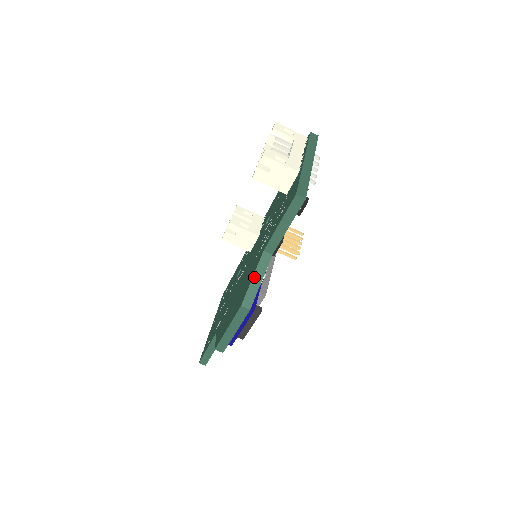
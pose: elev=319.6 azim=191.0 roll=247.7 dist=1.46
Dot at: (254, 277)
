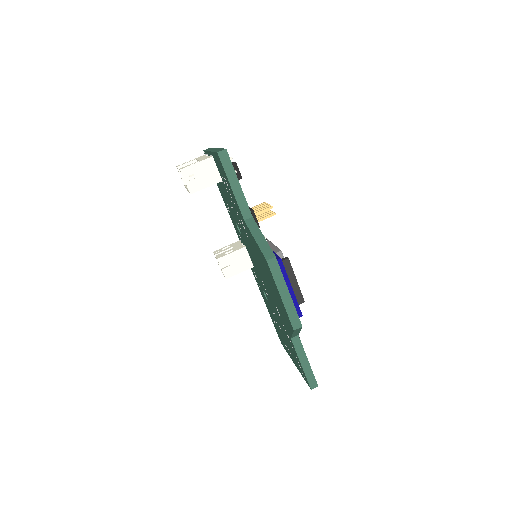
Dot at: (255, 239)
